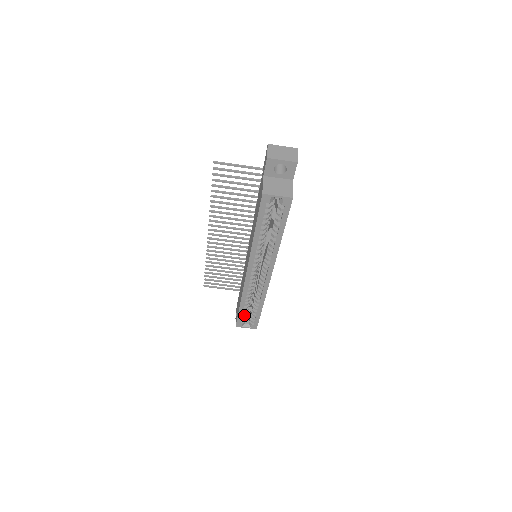
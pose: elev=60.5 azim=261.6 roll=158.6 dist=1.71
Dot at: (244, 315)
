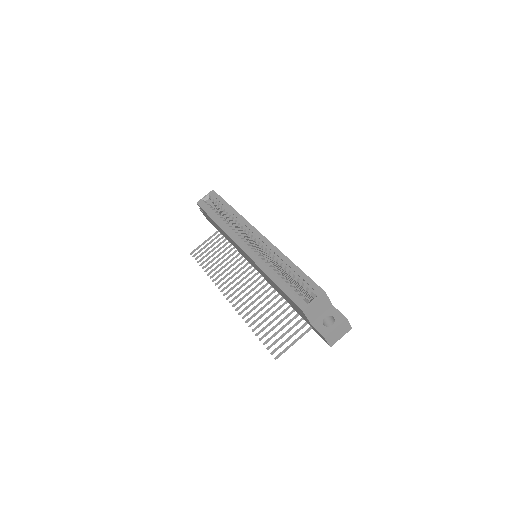
Dot at: (294, 292)
